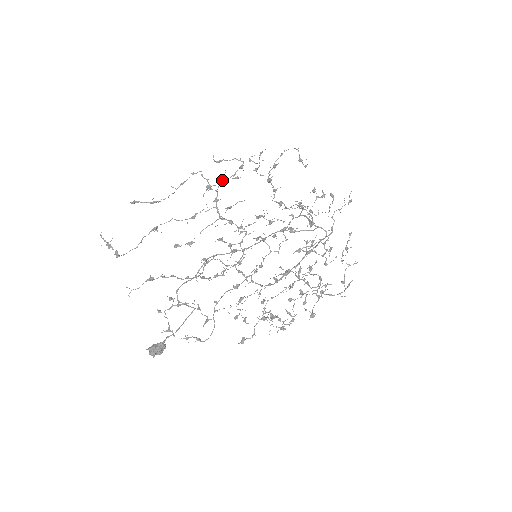
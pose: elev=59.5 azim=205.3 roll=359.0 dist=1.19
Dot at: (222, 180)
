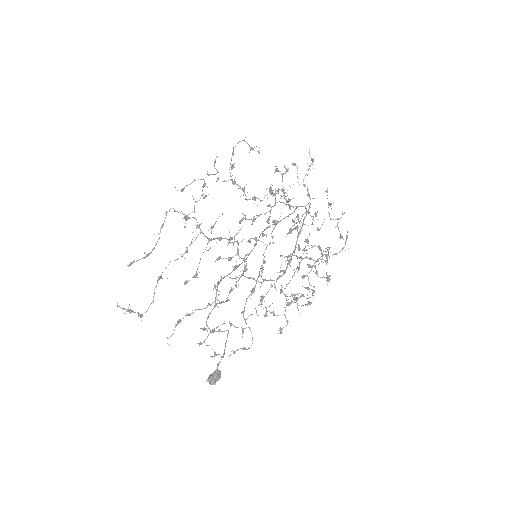
Dot at: (194, 206)
